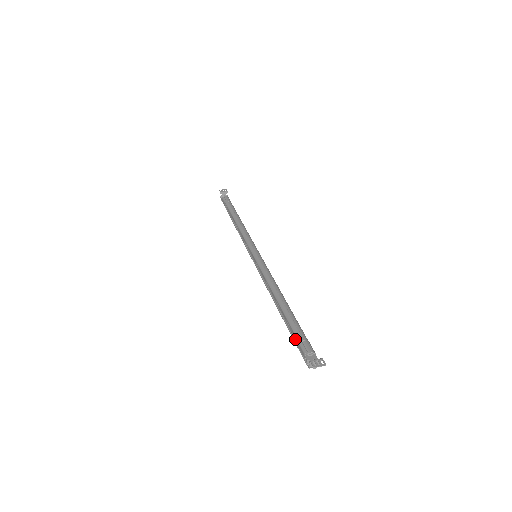
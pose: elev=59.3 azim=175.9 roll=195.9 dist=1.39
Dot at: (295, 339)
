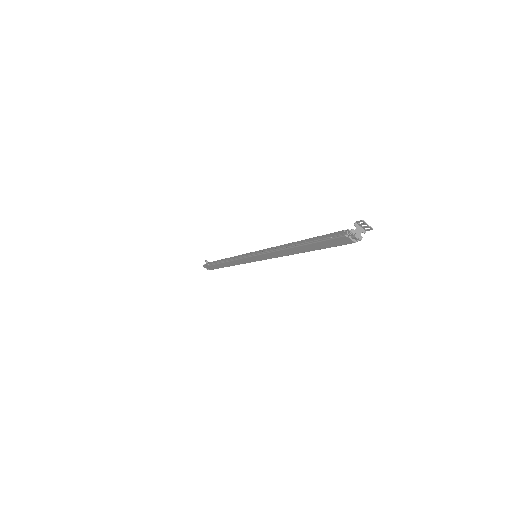
Dot at: (326, 235)
